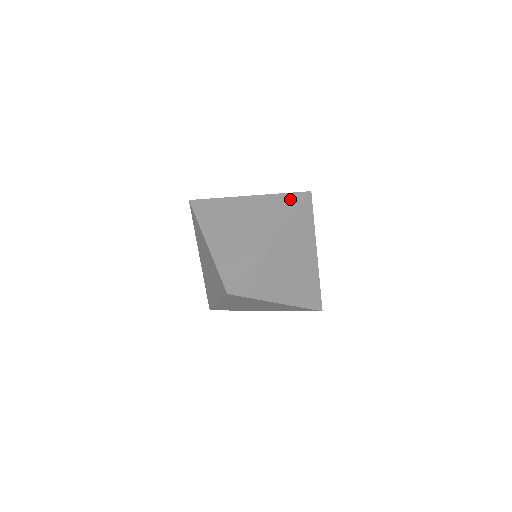
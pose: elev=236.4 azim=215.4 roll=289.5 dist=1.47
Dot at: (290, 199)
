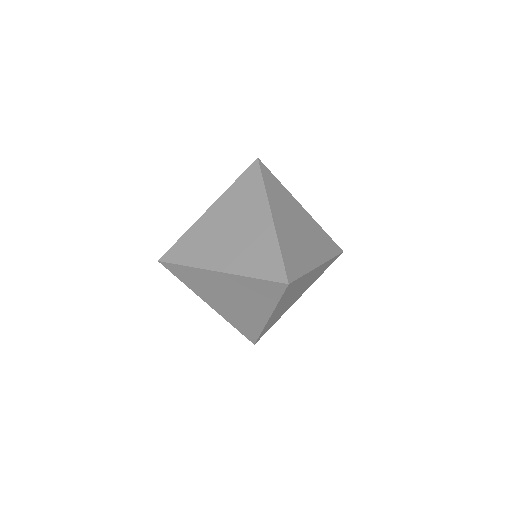
Dot at: occluded
